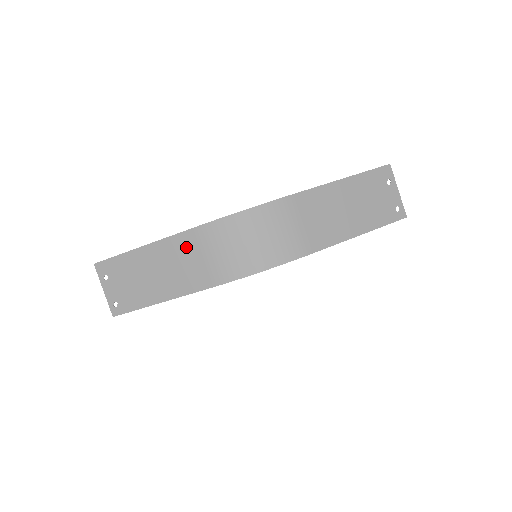
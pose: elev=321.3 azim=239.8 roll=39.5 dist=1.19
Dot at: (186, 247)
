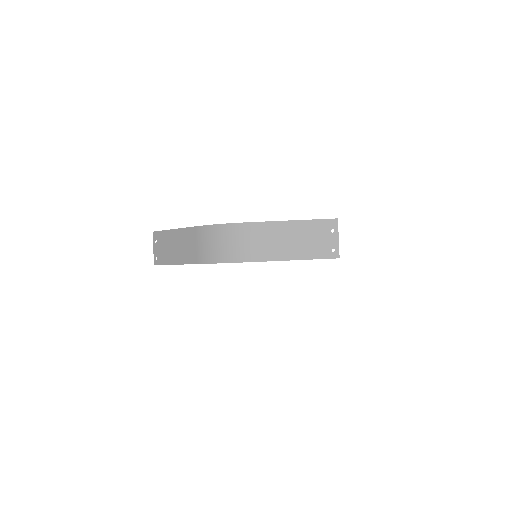
Dot at: (191, 236)
